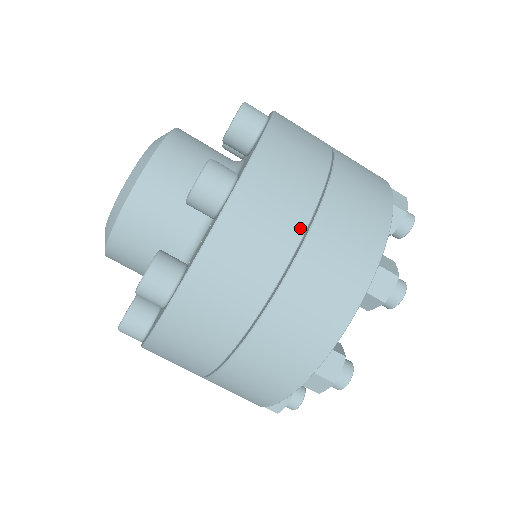
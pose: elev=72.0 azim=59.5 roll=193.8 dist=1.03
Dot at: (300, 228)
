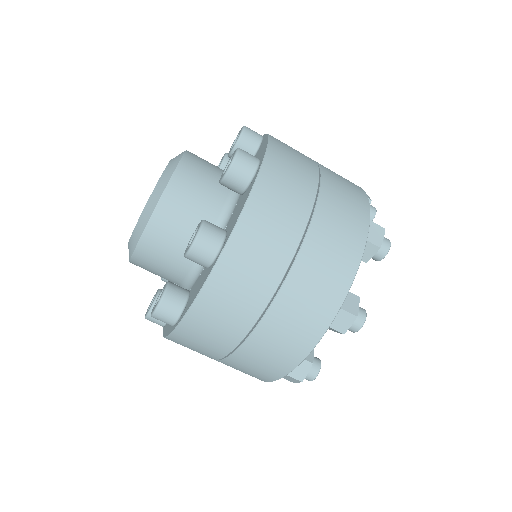
Dot at: (274, 283)
